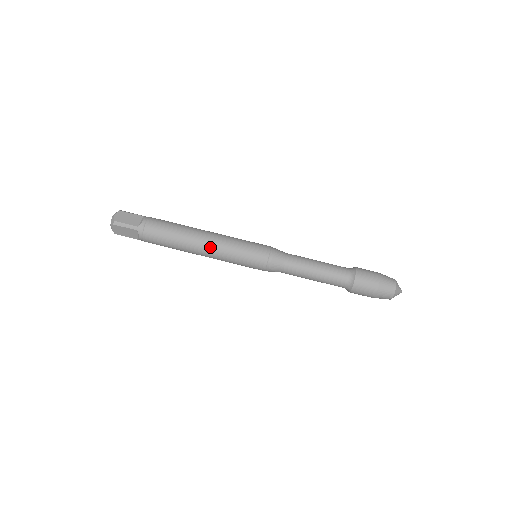
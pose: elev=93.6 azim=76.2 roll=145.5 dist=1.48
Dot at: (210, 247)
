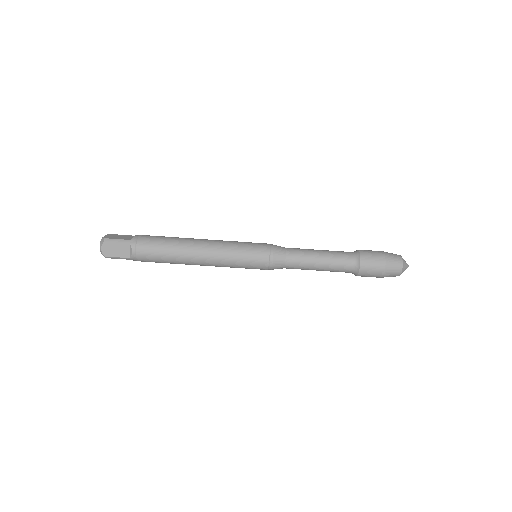
Dot at: (208, 247)
